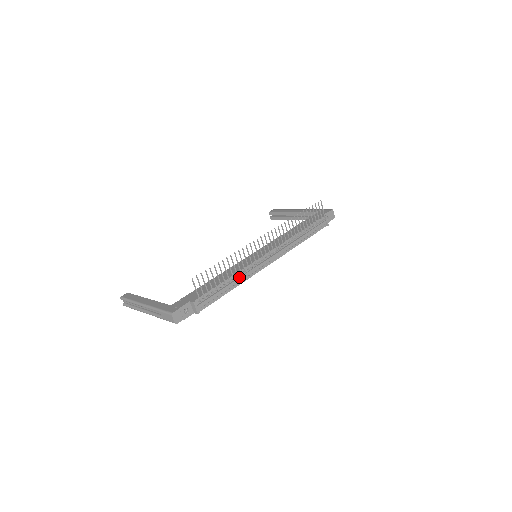
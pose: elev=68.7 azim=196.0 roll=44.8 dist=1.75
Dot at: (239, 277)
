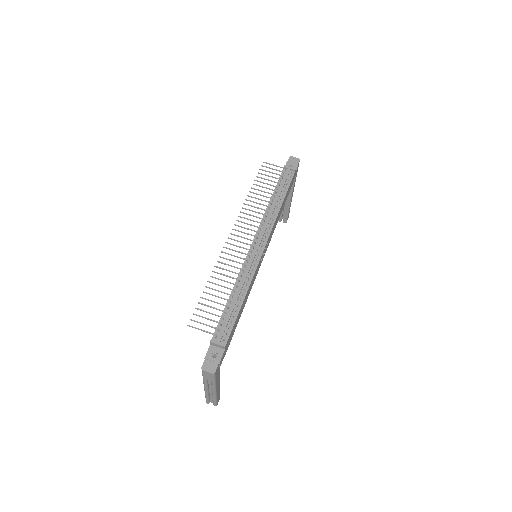
Dot at: (240, 284)
